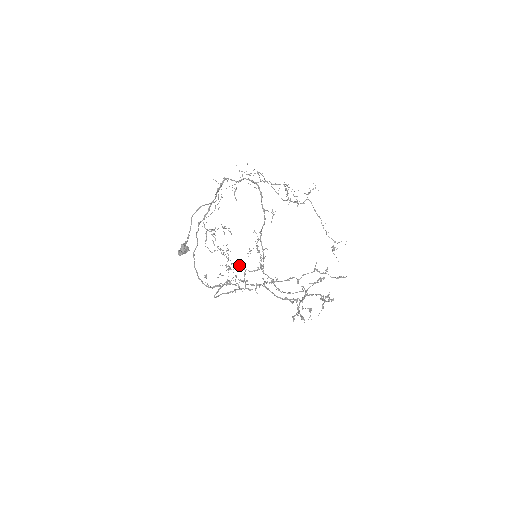
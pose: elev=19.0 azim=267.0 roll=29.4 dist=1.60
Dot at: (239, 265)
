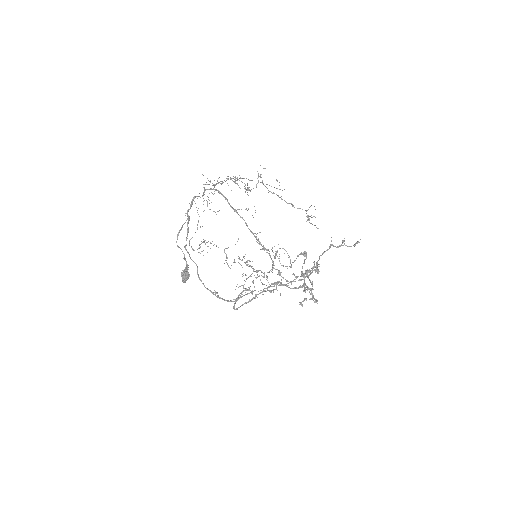
Dot at: (258, 270)
